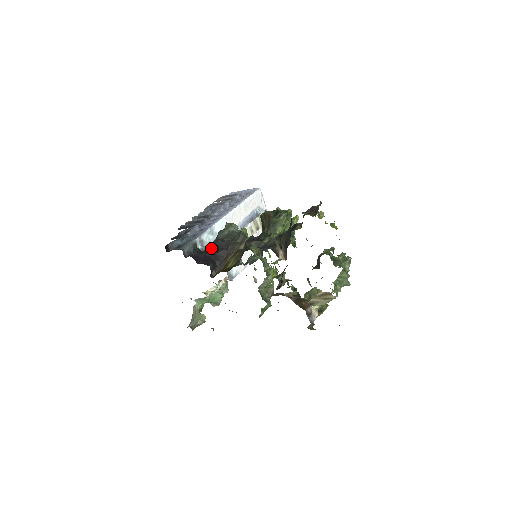
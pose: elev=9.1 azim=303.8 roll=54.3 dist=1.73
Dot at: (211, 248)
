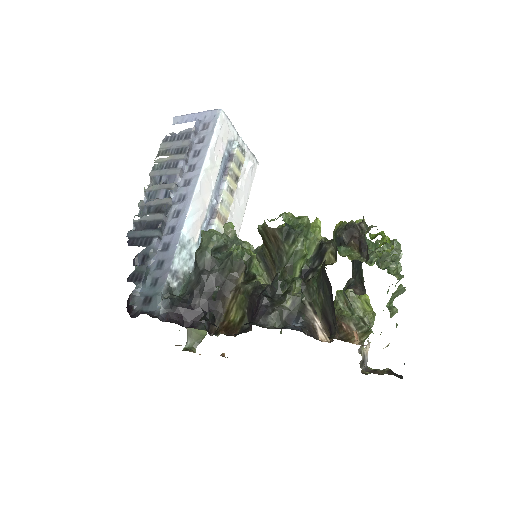
Dot at: (195, 290)
